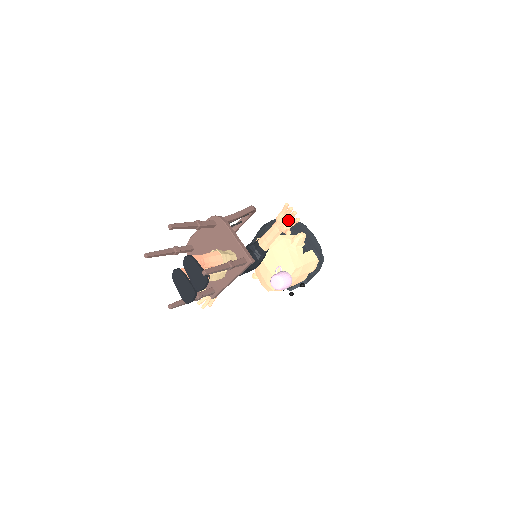
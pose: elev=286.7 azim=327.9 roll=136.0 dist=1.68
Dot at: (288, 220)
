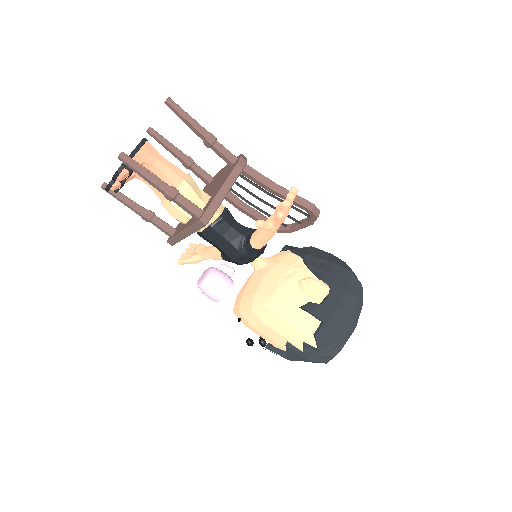
Dot at: occluded
